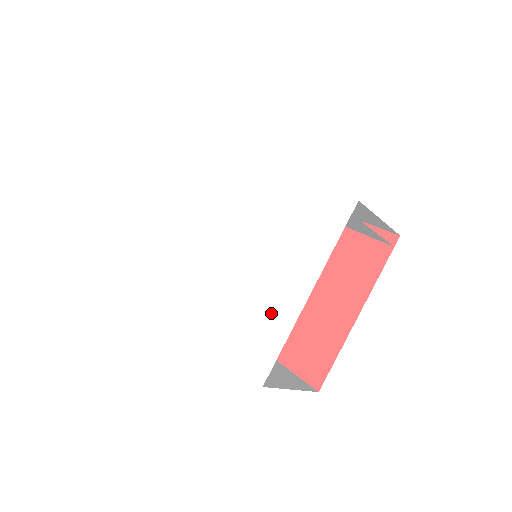
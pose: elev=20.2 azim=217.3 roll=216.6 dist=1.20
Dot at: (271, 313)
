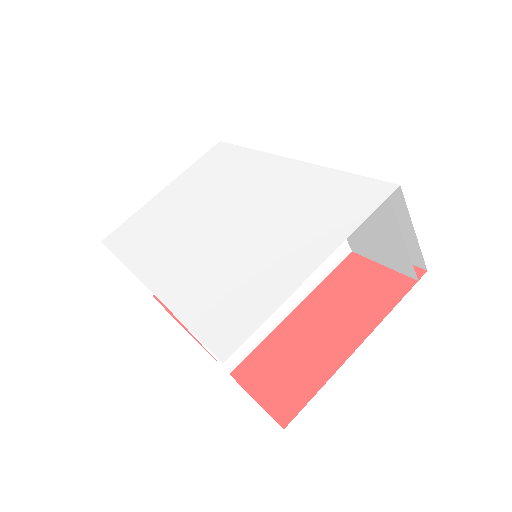
Dot at: (262, 285)
